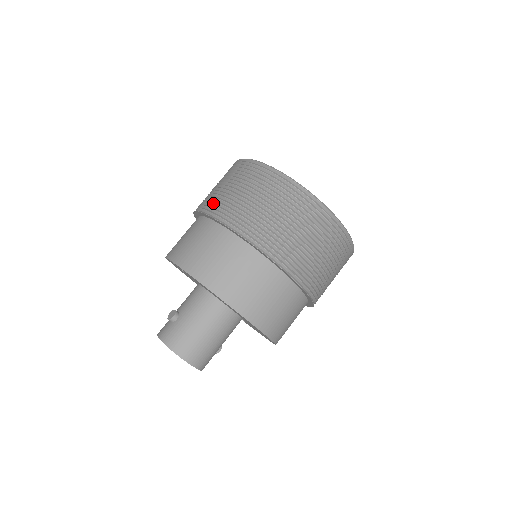
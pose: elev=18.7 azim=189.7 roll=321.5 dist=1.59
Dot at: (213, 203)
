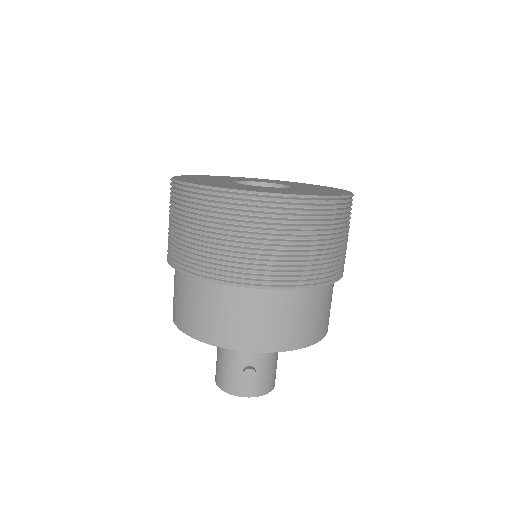
Dot at: (278, 272)
